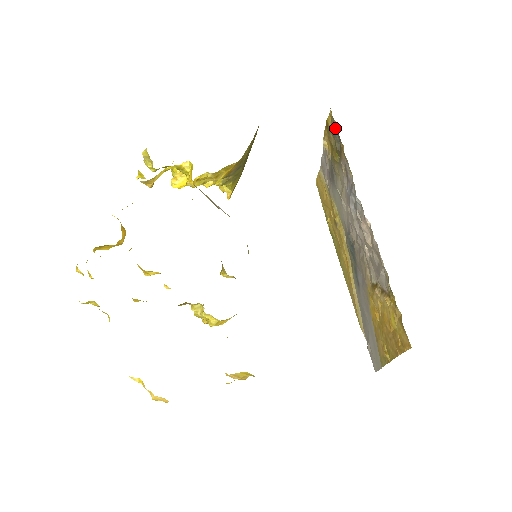
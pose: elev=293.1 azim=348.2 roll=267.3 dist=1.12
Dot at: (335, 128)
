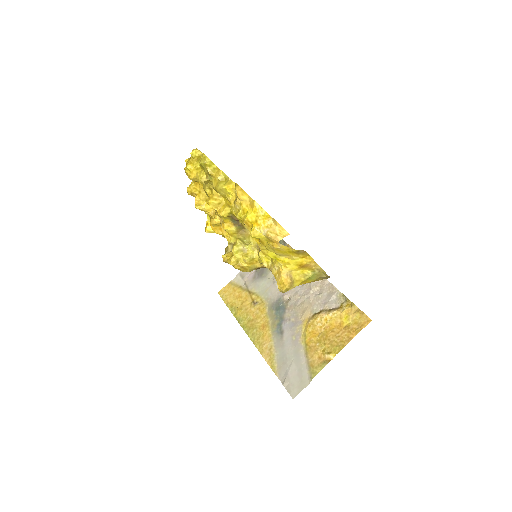
Dot at: (282, 241)
